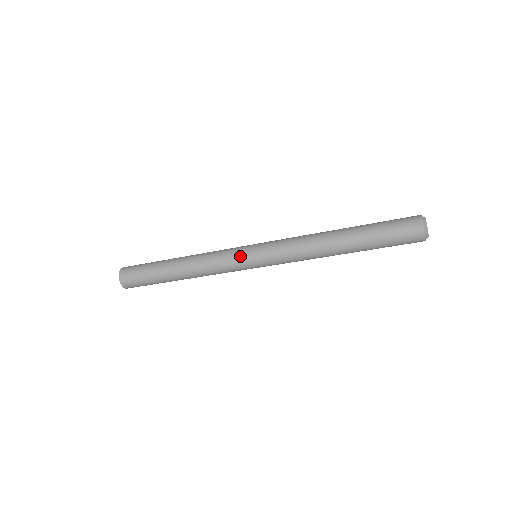
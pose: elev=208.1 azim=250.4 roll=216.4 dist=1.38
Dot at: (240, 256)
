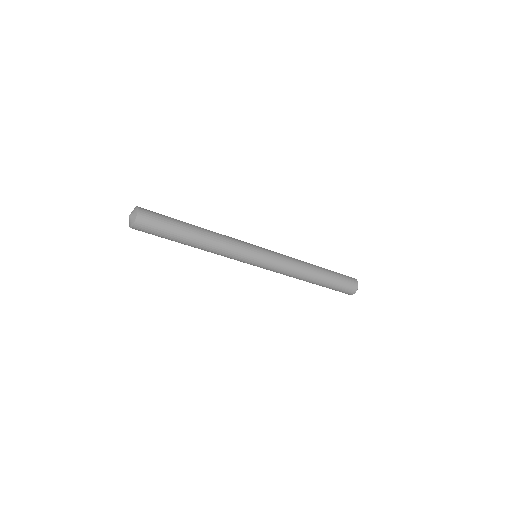
Dot at: (253, 250)
